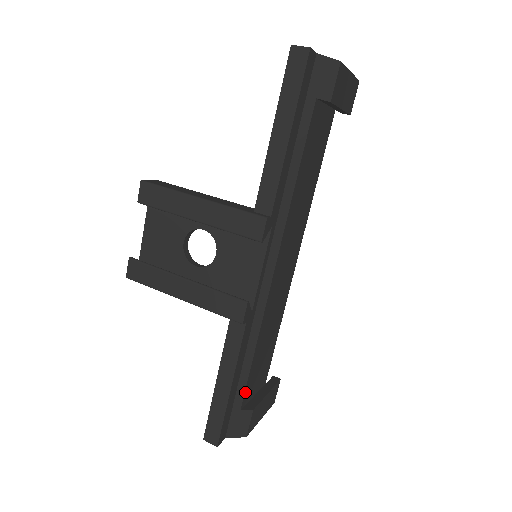
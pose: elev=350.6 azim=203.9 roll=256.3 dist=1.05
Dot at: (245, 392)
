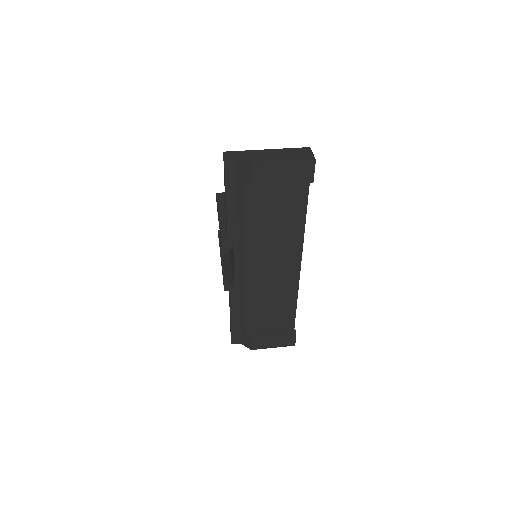
Dot at: (246, 326)
